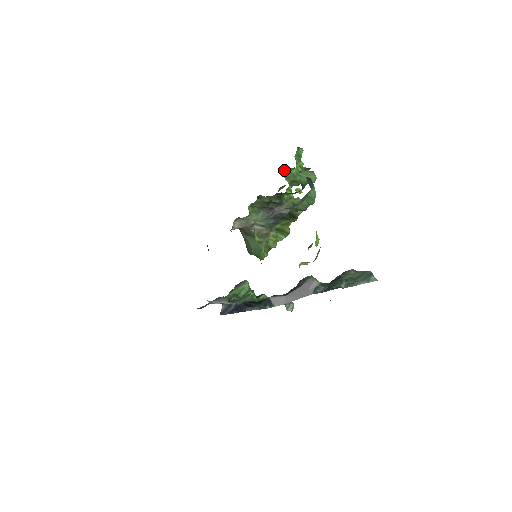
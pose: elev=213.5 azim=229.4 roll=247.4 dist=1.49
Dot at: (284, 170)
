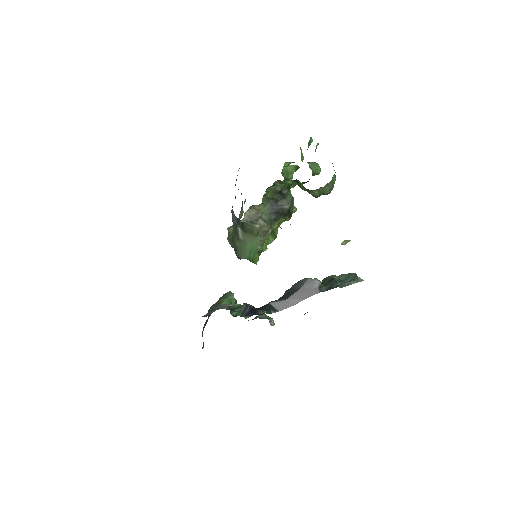
Dot at: (284, 164)
